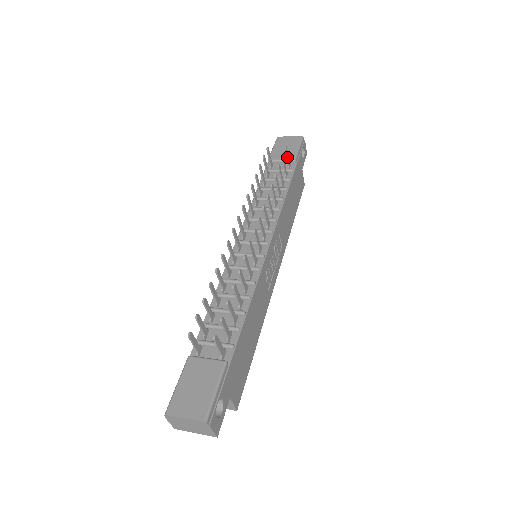
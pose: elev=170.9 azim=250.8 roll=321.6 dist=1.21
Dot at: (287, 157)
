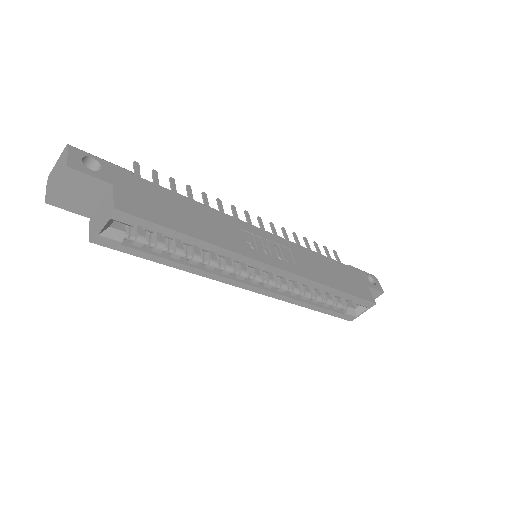
Dot at: (337, 258)
